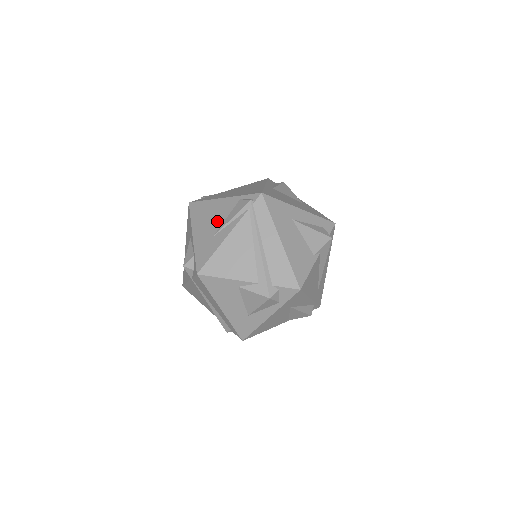
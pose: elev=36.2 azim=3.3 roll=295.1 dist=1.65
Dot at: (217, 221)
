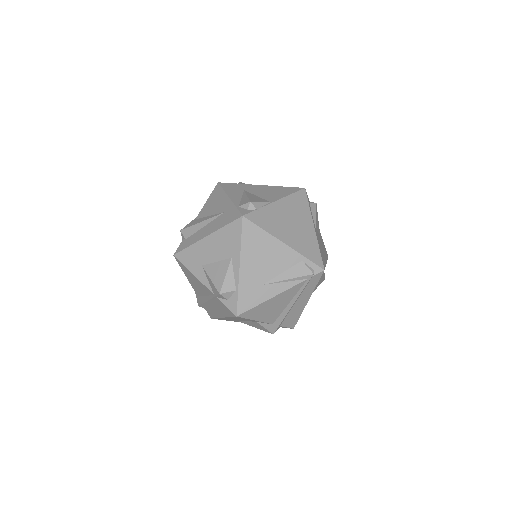
Dot at: (272, 269)
